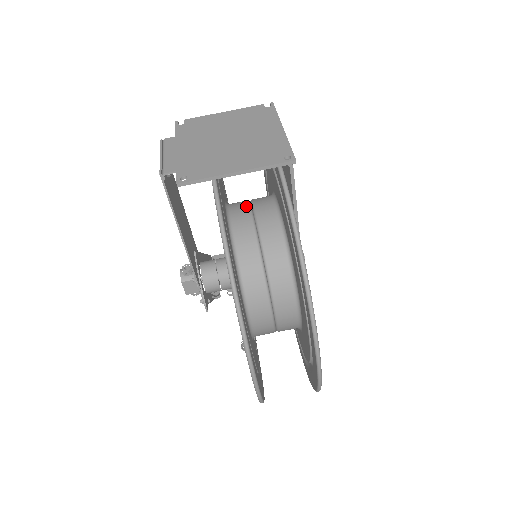
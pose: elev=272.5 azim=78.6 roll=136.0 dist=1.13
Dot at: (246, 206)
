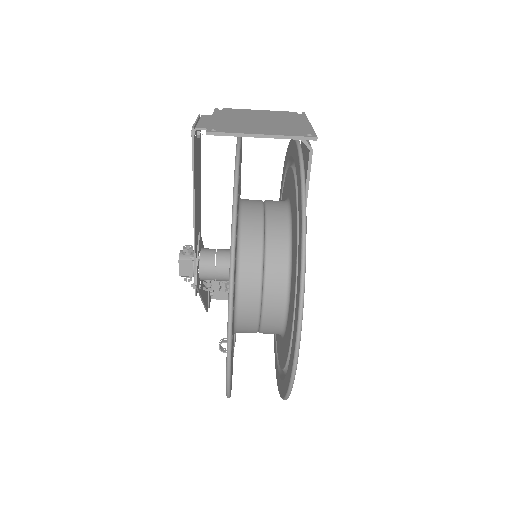
Dot at: (259, 200)
